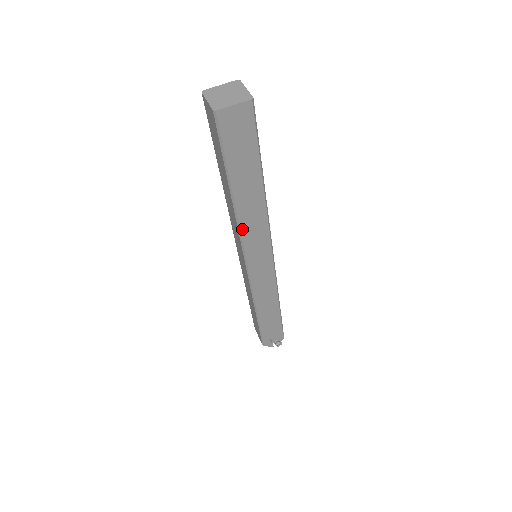
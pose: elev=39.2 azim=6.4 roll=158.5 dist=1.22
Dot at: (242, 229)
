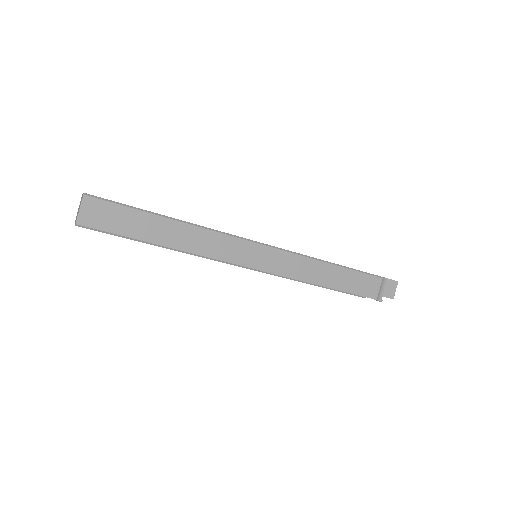
Dot at: occluded
